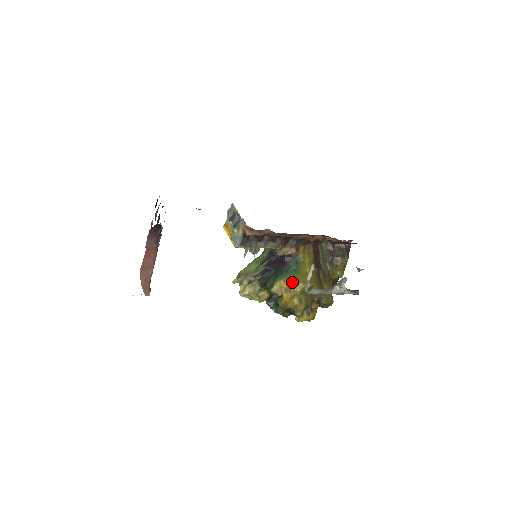
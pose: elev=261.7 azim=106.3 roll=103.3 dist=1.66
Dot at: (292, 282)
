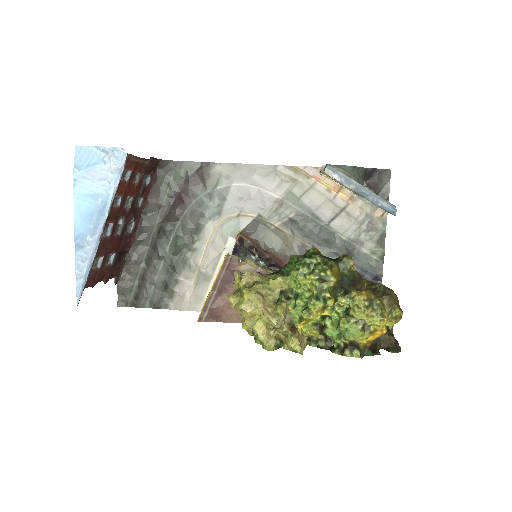
Dot at: occluded
